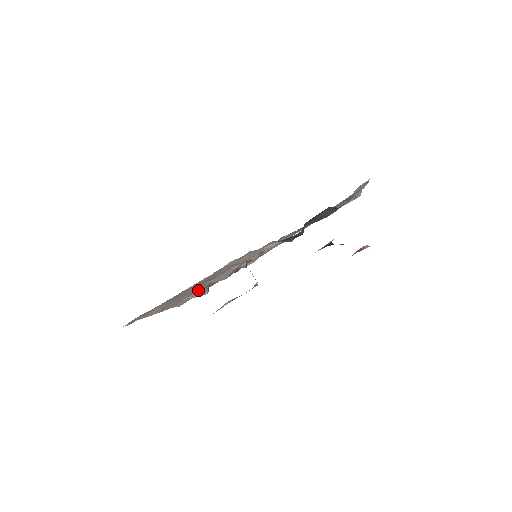
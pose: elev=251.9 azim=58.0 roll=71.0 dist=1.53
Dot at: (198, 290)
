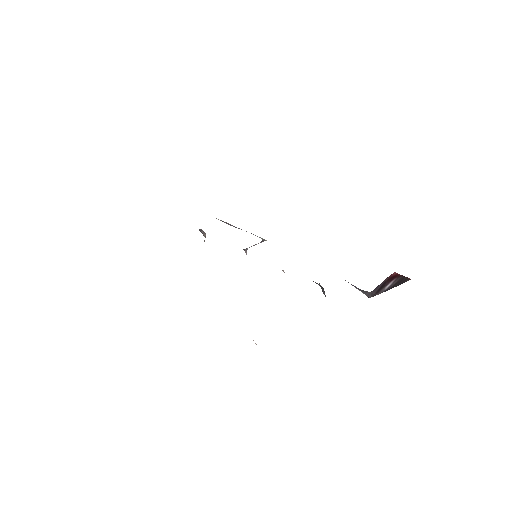
Dot at: occluded
